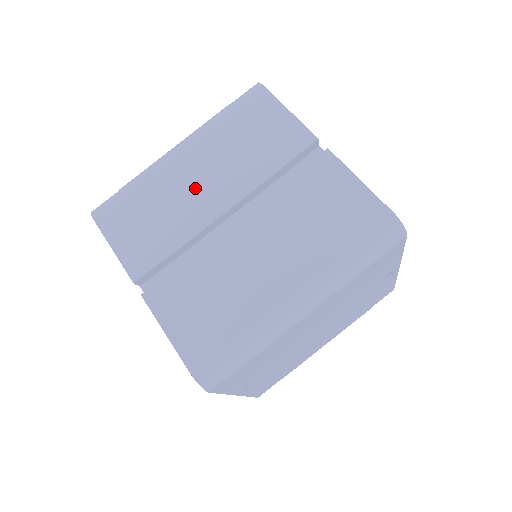
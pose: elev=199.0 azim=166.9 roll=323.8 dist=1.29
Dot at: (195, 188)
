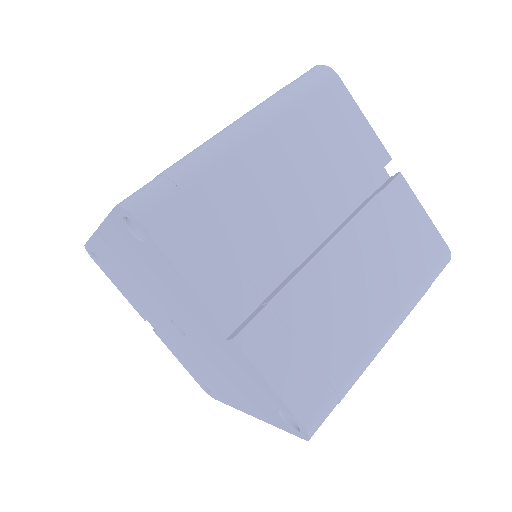
Dot at: (280, 195)
